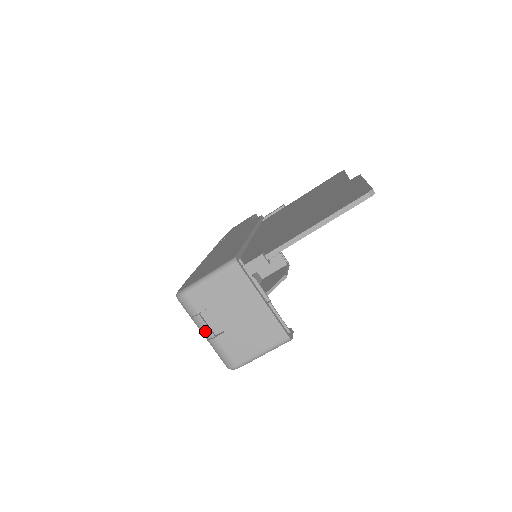
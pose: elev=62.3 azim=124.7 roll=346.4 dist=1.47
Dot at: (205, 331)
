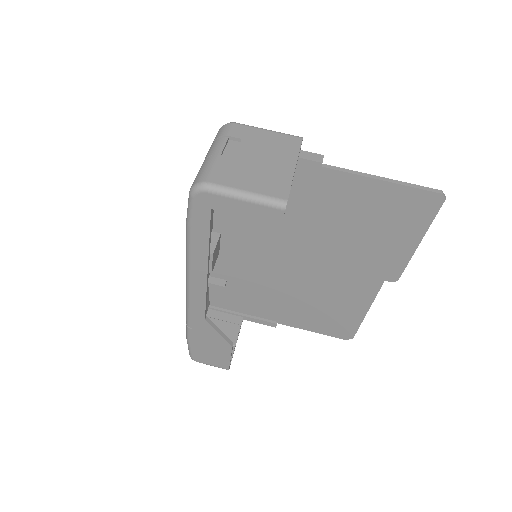
Dot at: (217, 148)
